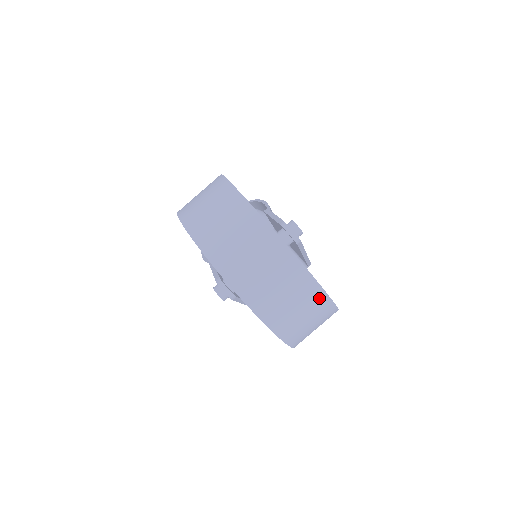
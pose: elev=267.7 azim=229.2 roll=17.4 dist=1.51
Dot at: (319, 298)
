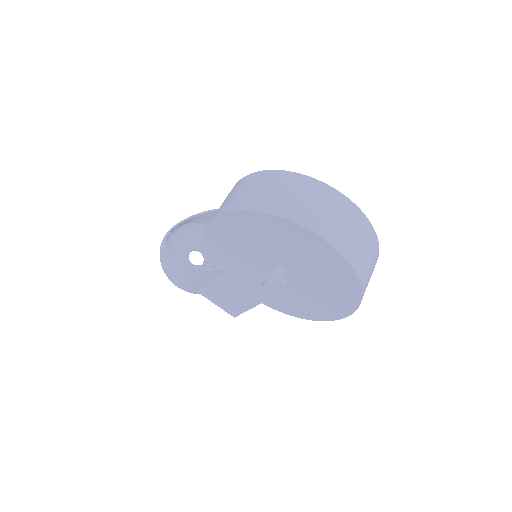
Dot at: (376, 262)
